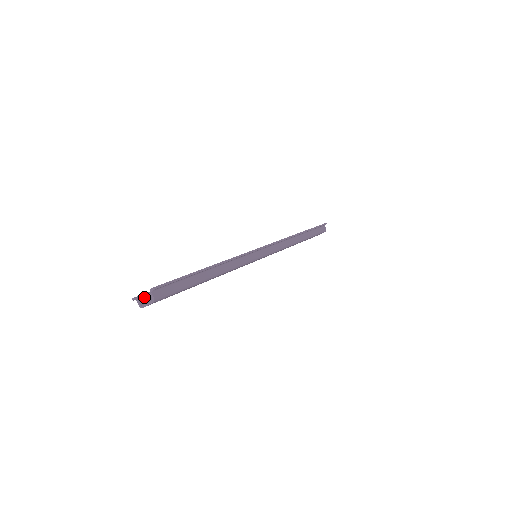
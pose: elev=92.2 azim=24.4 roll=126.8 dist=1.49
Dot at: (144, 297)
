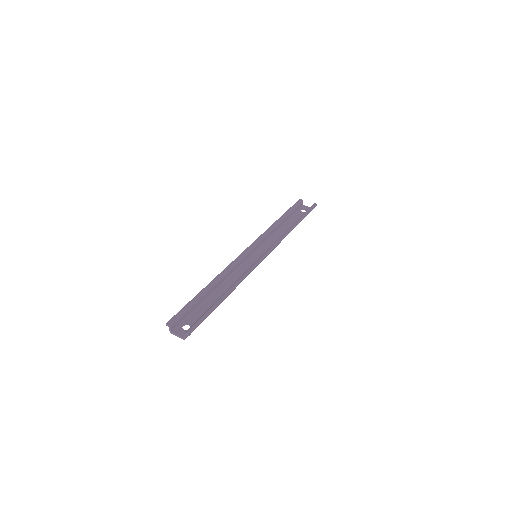
Dot at: (175, 324)
